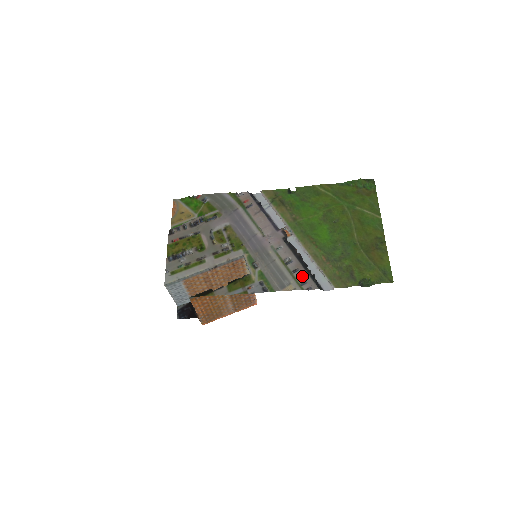
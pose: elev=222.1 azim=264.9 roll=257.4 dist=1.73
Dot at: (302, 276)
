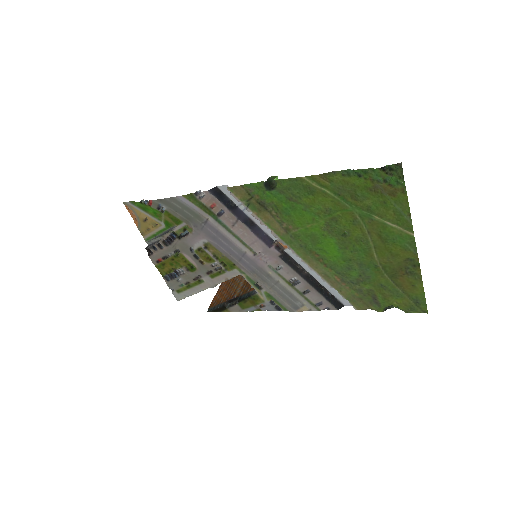
Dot at: (315, 298)
